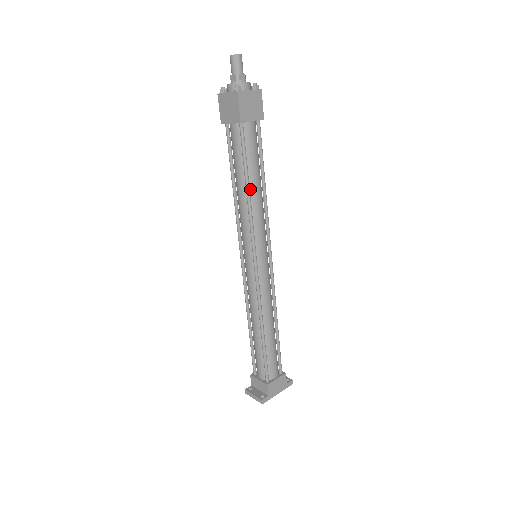
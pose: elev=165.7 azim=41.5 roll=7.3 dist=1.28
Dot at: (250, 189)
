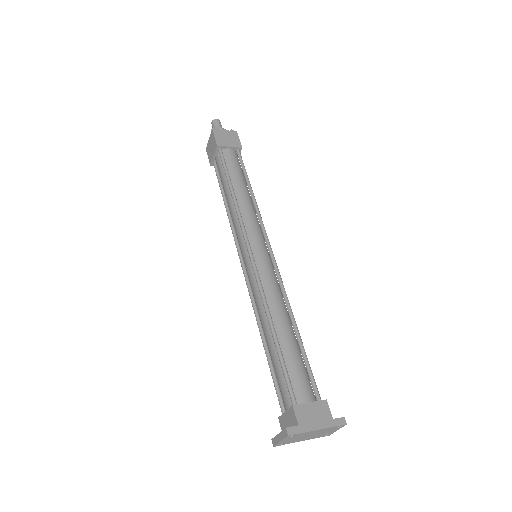
Dot at: (235, 192)
